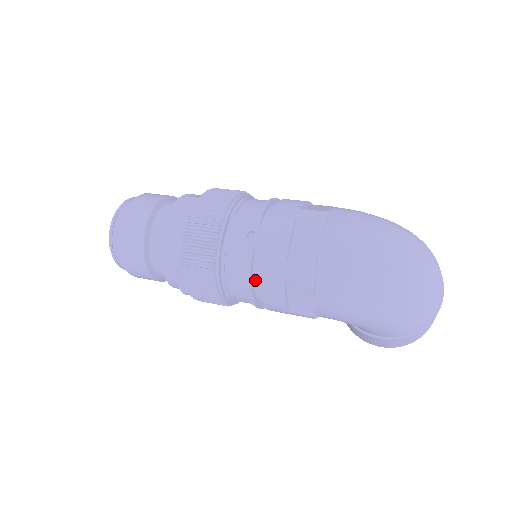
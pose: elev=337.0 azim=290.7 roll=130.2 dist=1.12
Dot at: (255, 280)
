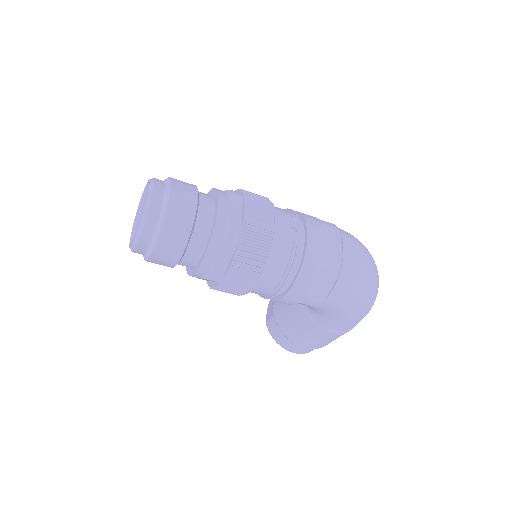
Dot at: (294, 266)
